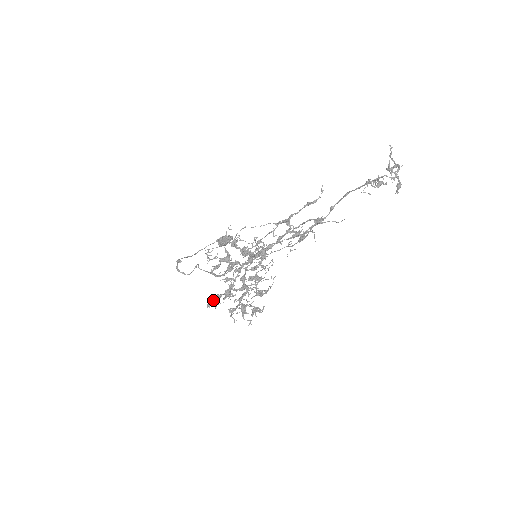
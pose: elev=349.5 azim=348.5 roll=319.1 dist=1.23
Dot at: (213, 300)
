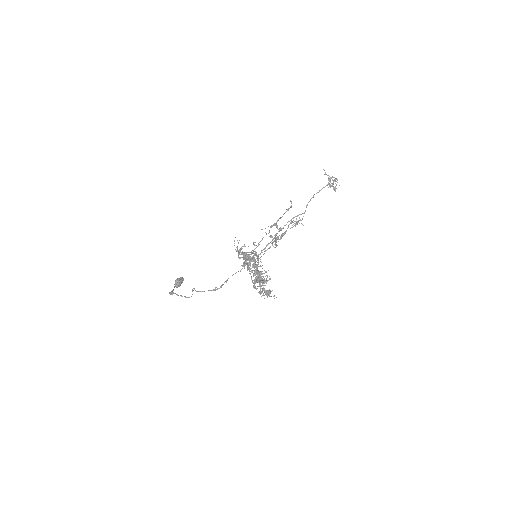
Dot at: (254, 284)
